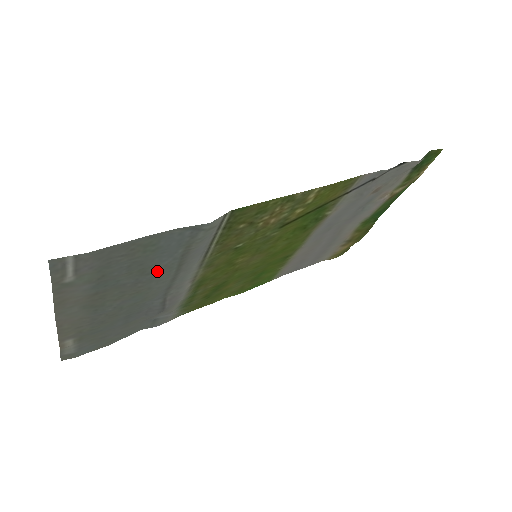
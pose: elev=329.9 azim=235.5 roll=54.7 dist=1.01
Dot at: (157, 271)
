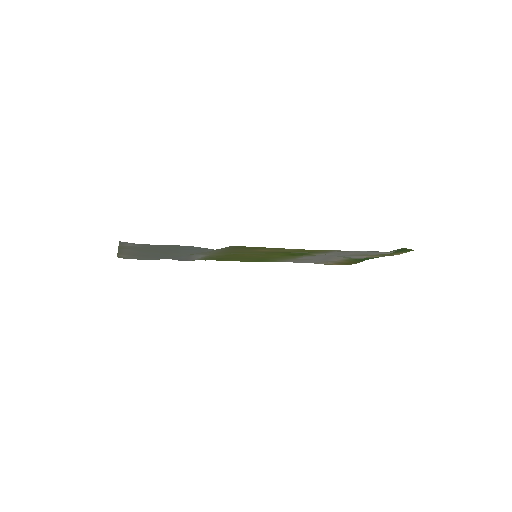
Dot at: (182, 251)
